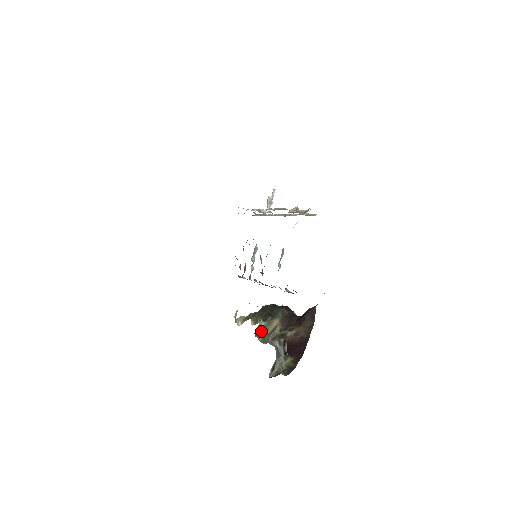
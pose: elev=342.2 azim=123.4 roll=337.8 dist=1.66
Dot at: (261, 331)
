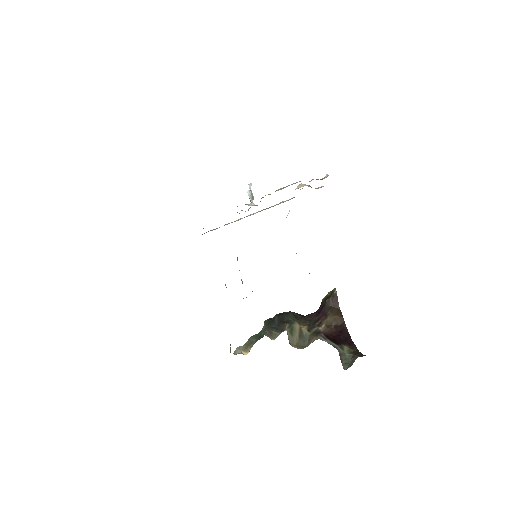
Dot at: (290, 339)
